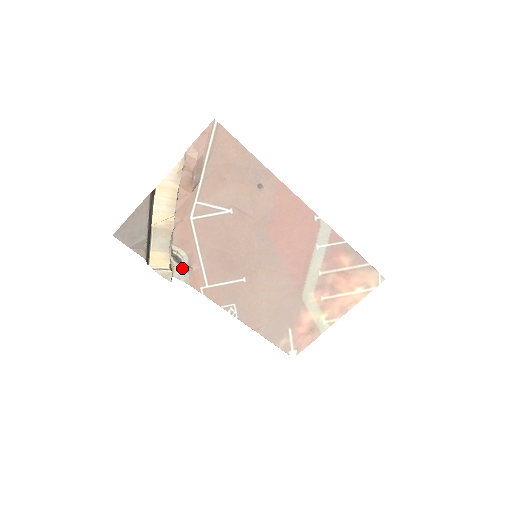
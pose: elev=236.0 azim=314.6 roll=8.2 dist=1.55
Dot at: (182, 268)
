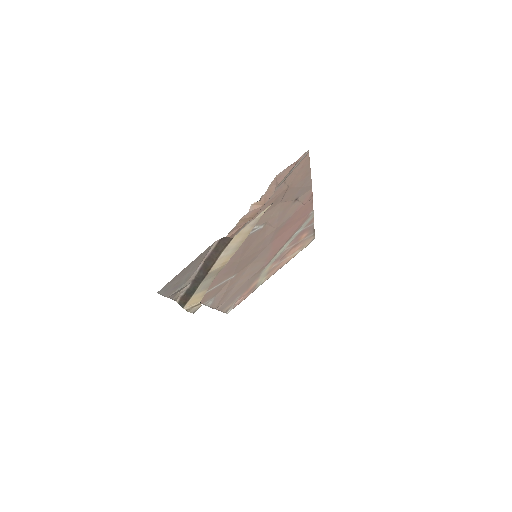
Dot at: occluded
